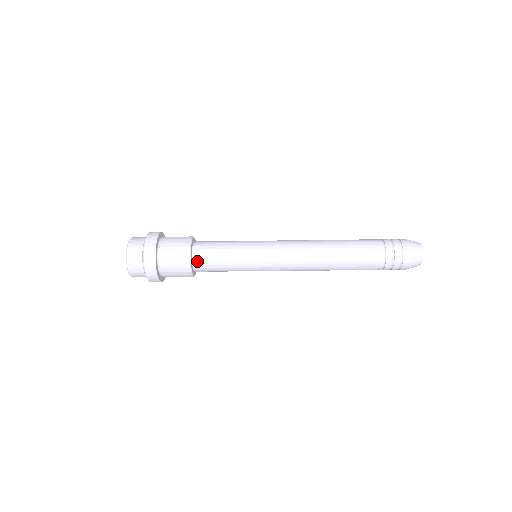
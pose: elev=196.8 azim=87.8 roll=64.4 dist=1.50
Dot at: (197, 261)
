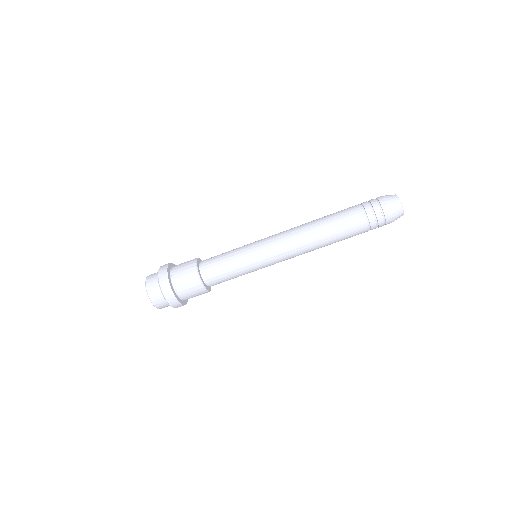
Dot at: (205, 273)
